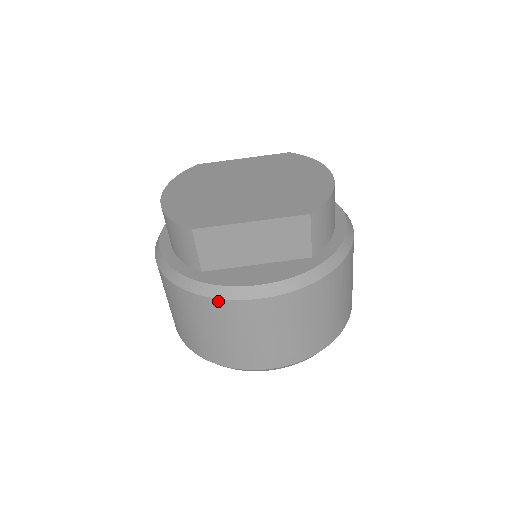
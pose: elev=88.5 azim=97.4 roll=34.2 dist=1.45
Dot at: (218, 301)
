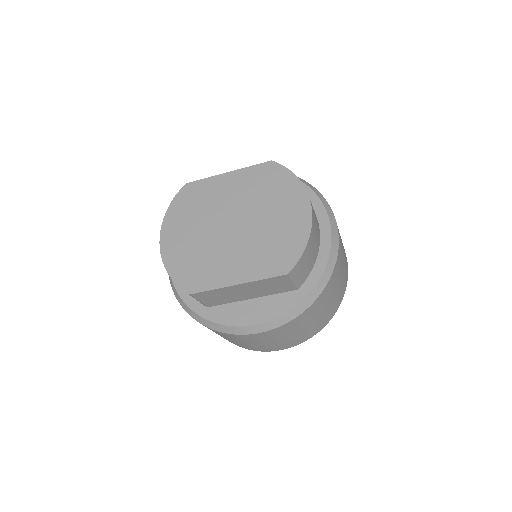
Dot at: (224, 333)
